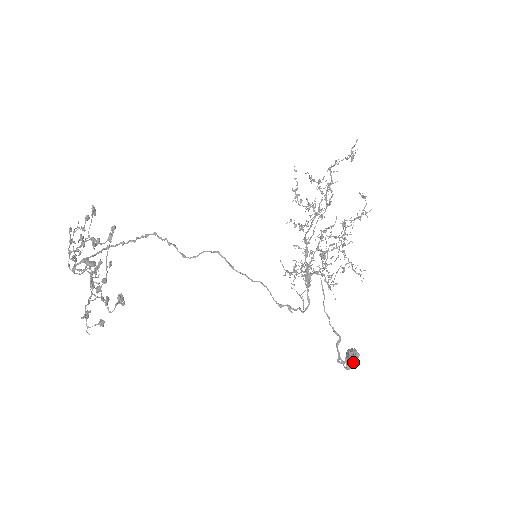
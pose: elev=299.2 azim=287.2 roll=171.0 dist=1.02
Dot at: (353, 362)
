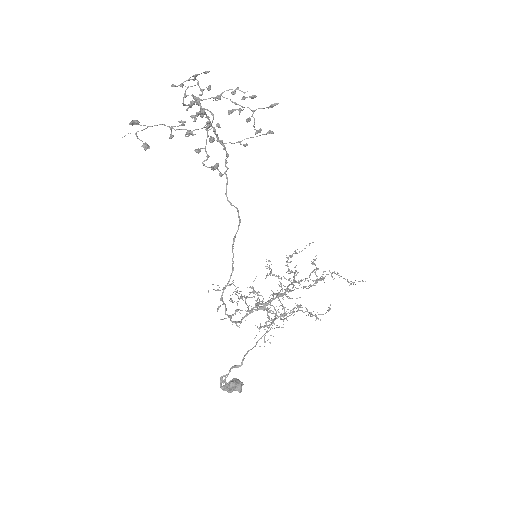
Dot at: (237, 390)
